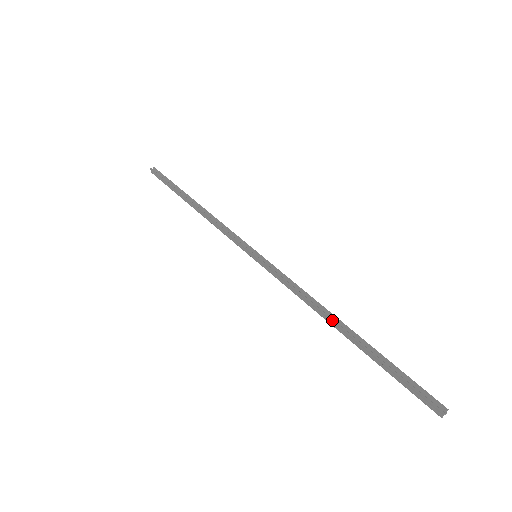
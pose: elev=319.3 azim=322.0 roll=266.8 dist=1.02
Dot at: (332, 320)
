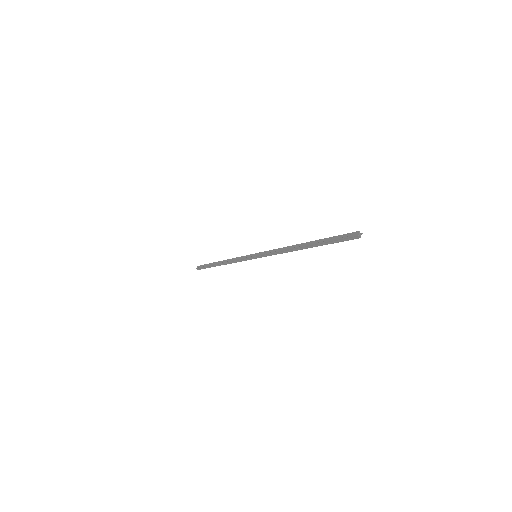
Dot at: (299, 244)
